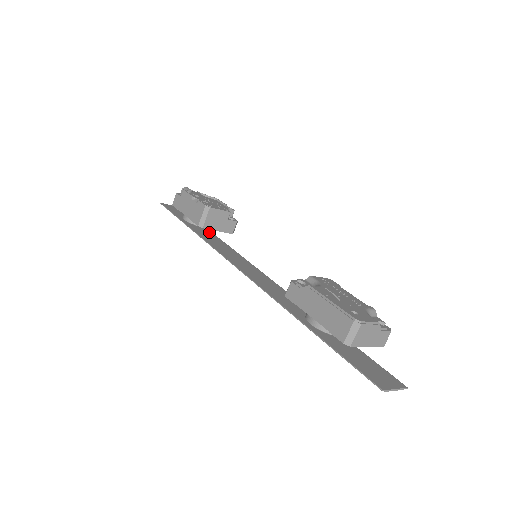
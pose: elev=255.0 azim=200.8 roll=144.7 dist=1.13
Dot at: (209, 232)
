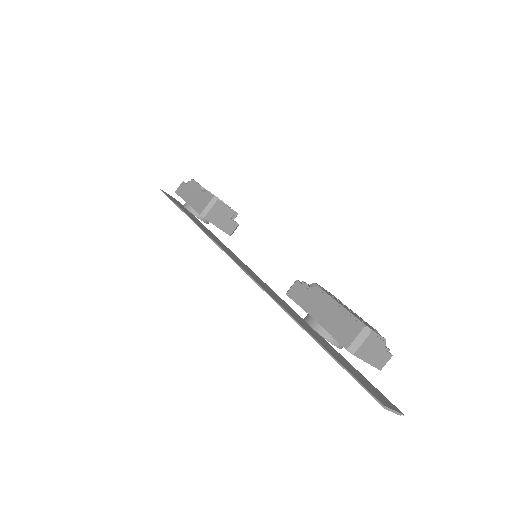
Dot at: (206, 228)
